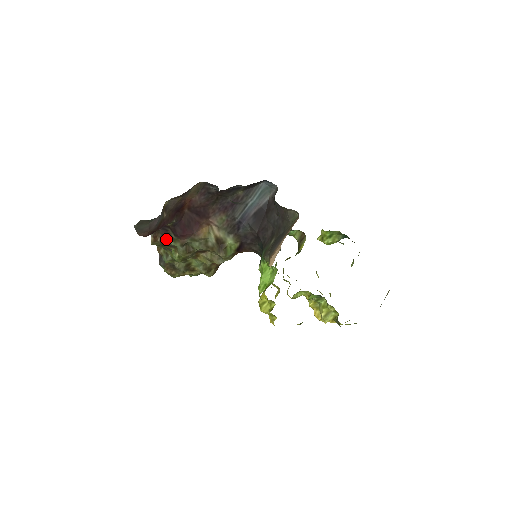
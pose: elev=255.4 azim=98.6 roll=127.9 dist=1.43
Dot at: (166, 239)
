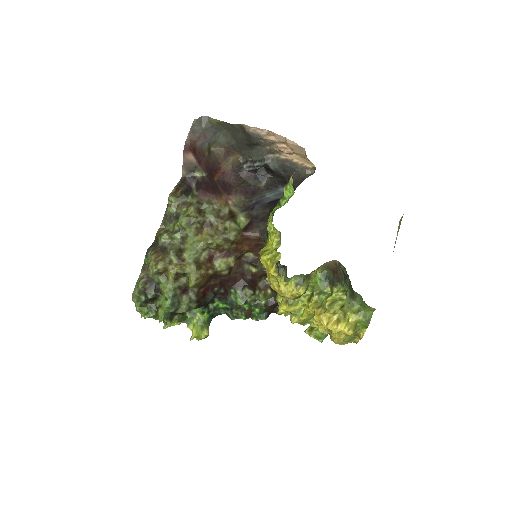
Dot at: (187, 192)
